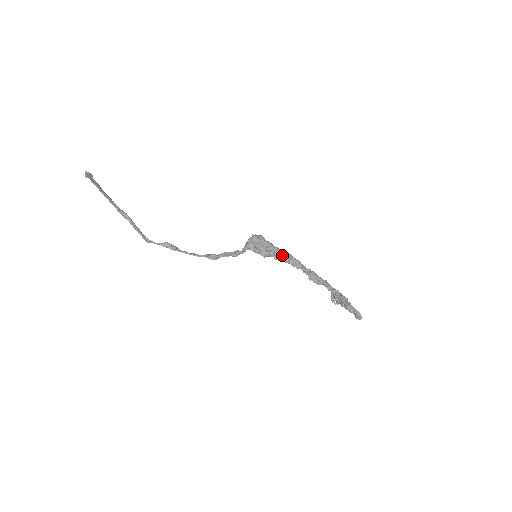
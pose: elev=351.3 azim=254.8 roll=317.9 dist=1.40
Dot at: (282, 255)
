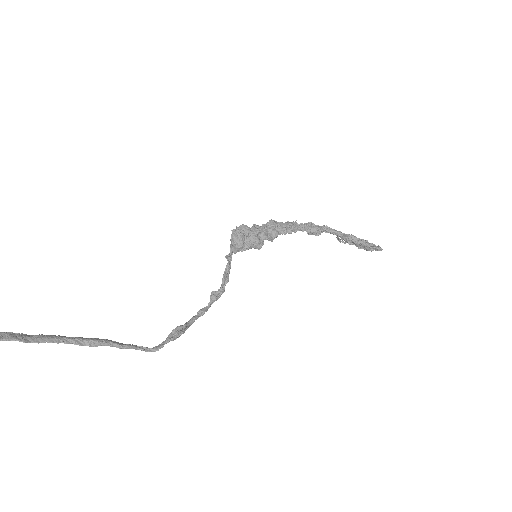
Dot at: (276, 232)
